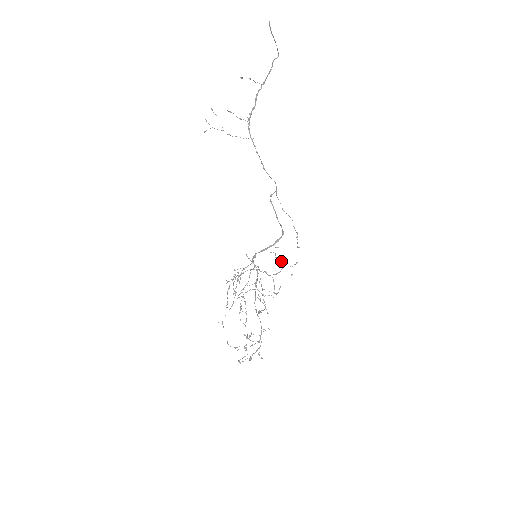
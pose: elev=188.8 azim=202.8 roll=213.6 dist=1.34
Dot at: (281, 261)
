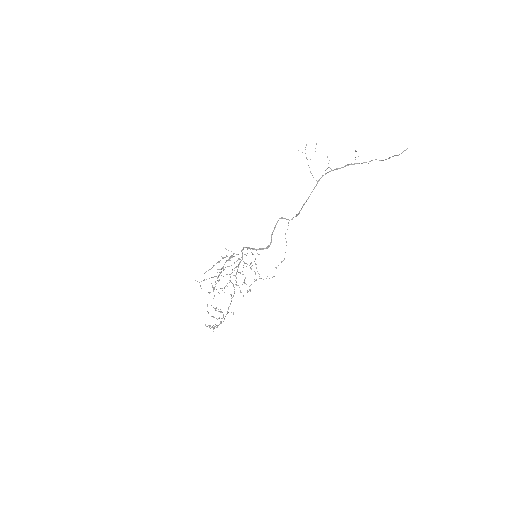
Dot at: occluded
